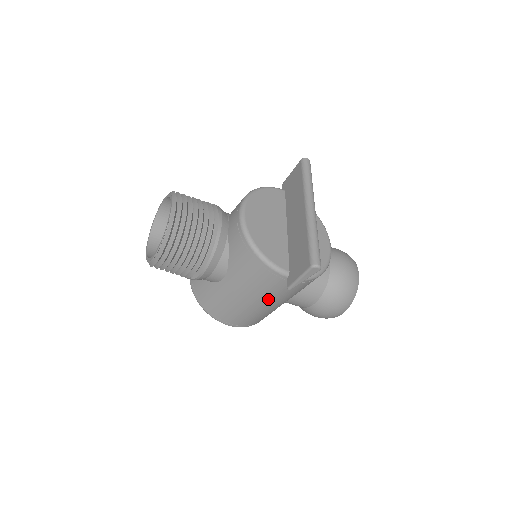
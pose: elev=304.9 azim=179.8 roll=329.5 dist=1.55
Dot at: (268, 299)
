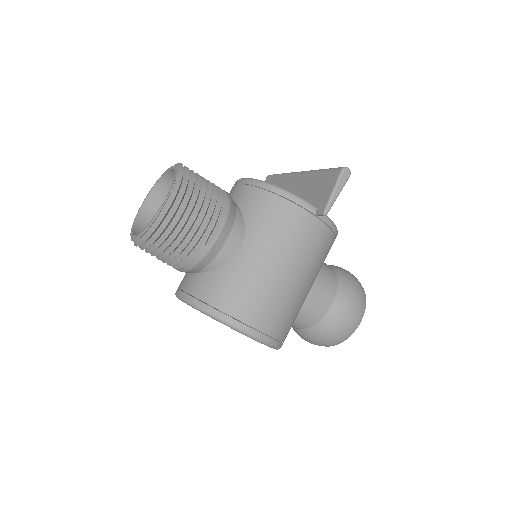
Dot at: (298, 260)
